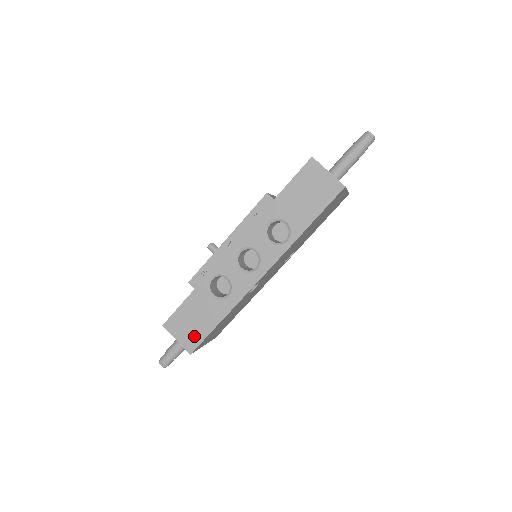
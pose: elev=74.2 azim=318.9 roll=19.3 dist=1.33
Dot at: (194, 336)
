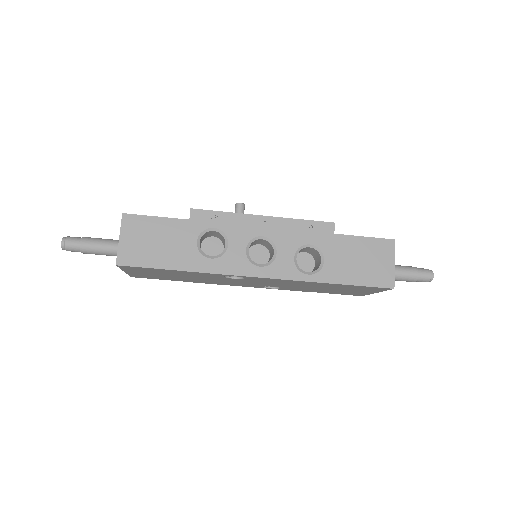
Dot at: (140, 254)
